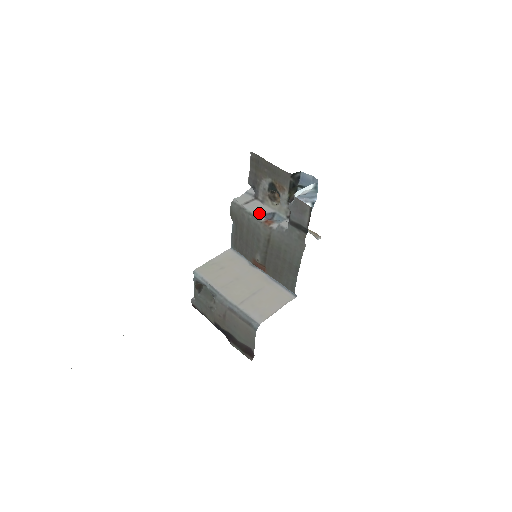
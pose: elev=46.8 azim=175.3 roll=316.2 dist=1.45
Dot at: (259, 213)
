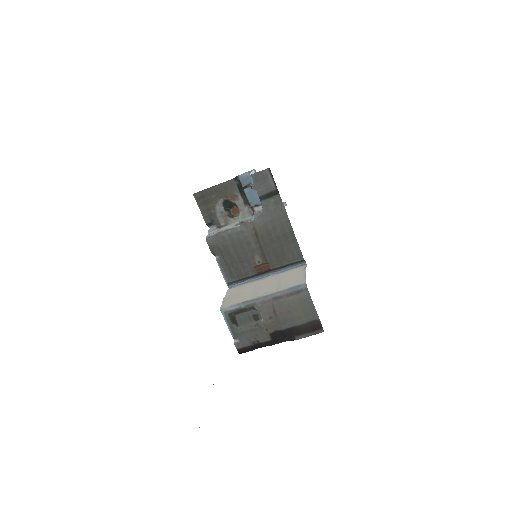
Dot at: (233, 226)
